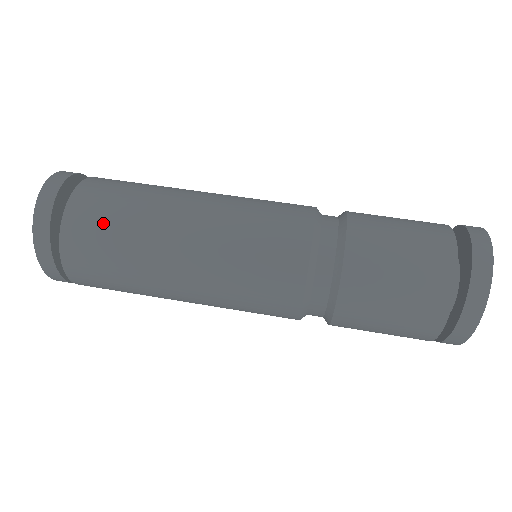
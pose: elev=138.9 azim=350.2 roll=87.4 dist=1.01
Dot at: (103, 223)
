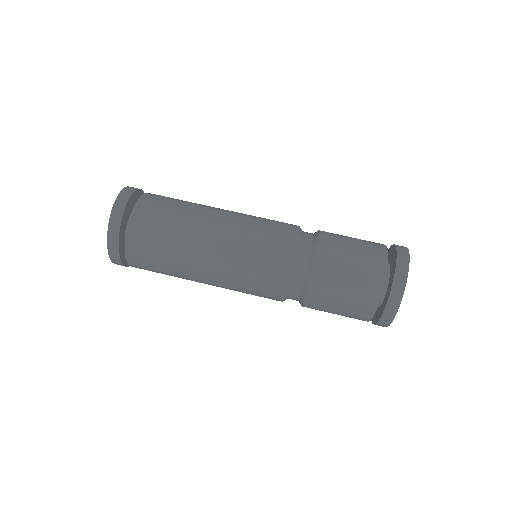
Dot at: (159, 217)
